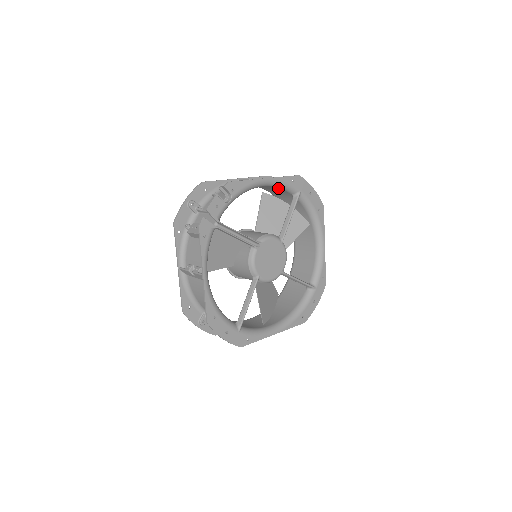
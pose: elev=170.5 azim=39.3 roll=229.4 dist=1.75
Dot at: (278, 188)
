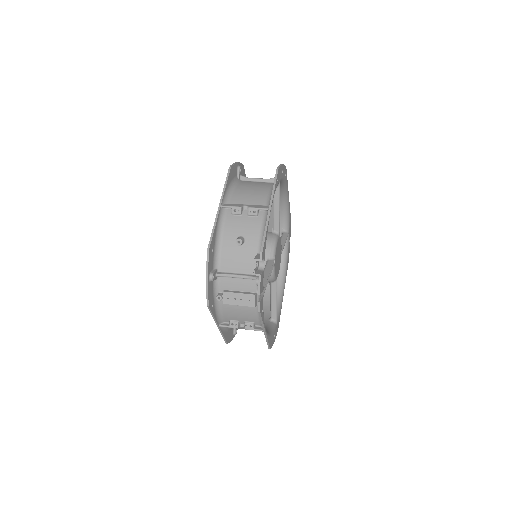
Dot at: (265, 195)
